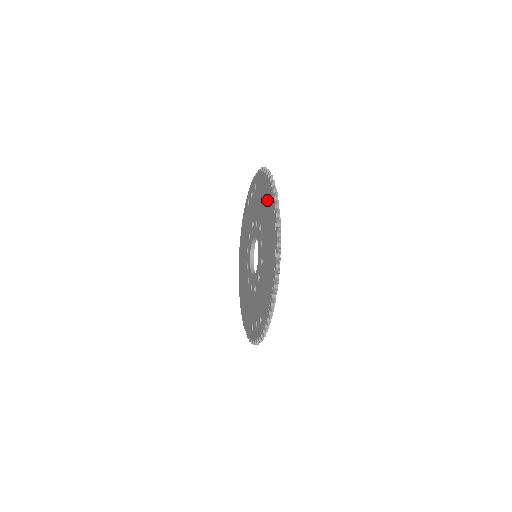
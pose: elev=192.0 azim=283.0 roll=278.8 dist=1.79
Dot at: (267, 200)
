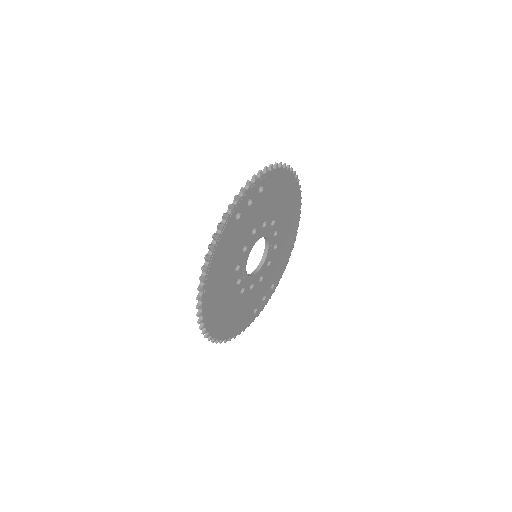
Dot at: occluded
